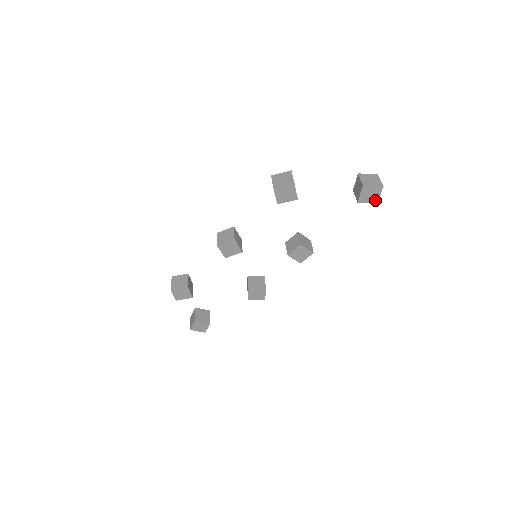
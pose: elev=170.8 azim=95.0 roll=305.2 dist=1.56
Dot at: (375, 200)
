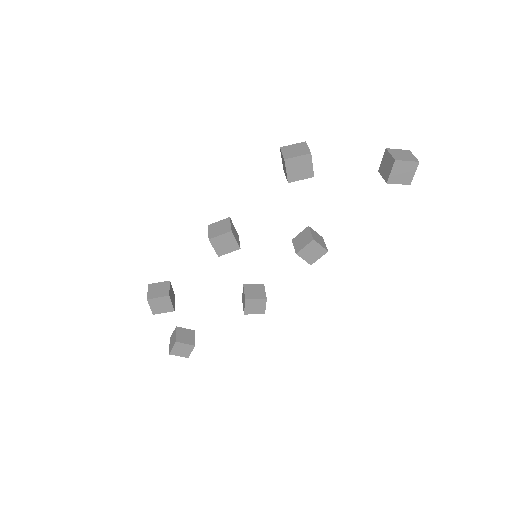
Dot at: (408, 181)
